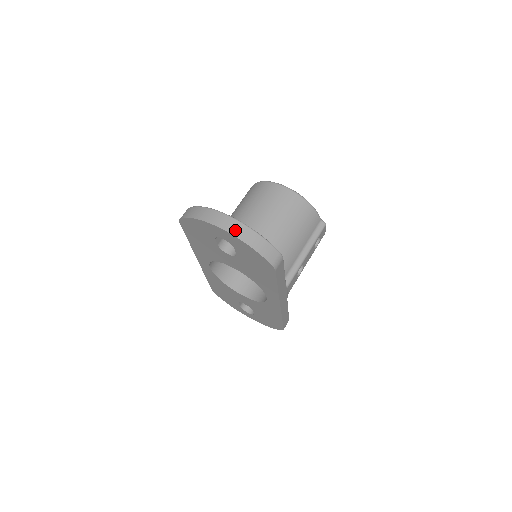
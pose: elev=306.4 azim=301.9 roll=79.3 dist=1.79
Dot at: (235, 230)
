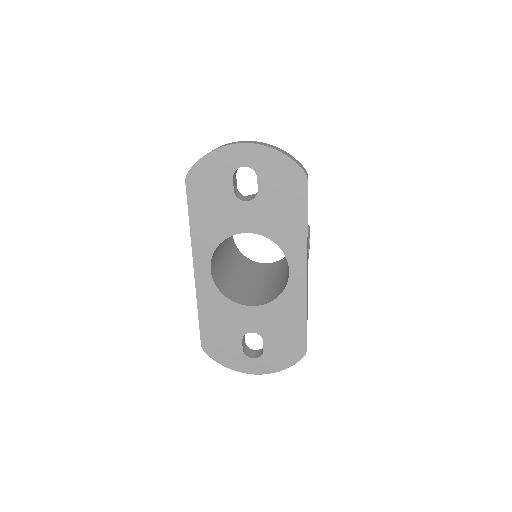
Dot at: (259, 143)
